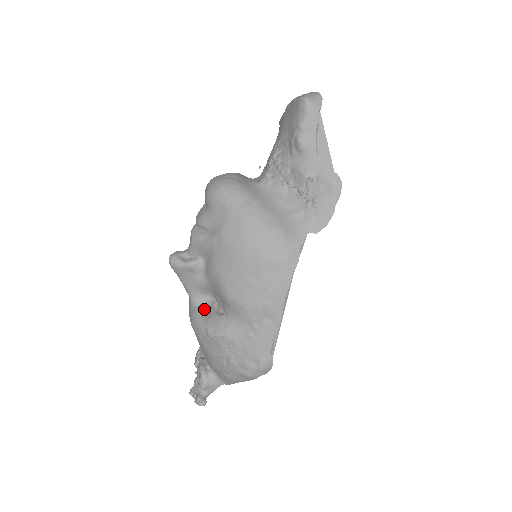
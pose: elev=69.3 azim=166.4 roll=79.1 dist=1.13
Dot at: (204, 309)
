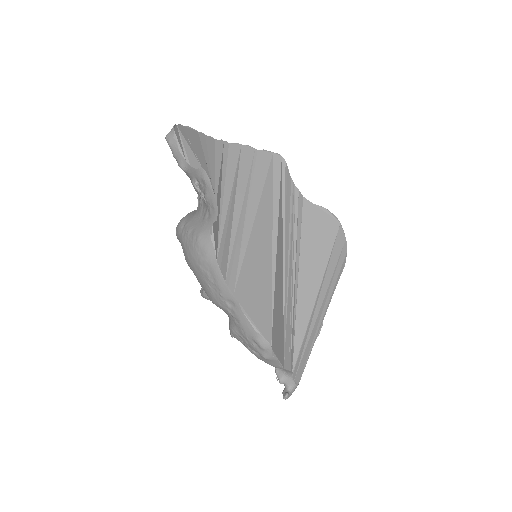
Dot at: occluded
